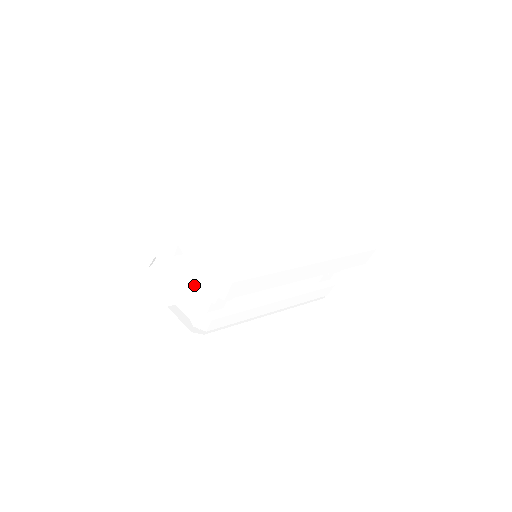
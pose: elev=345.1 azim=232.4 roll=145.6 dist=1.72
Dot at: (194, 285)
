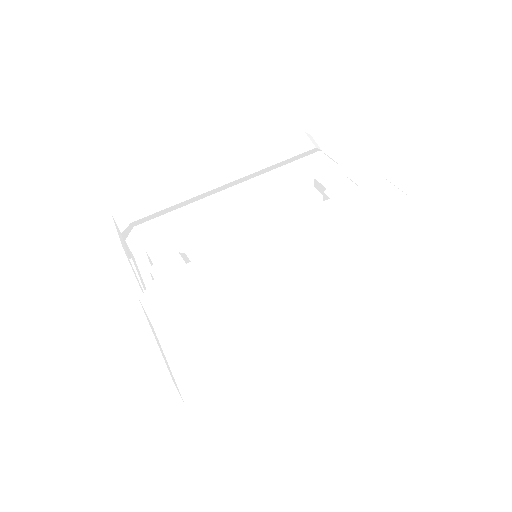
Dot at: occluded
